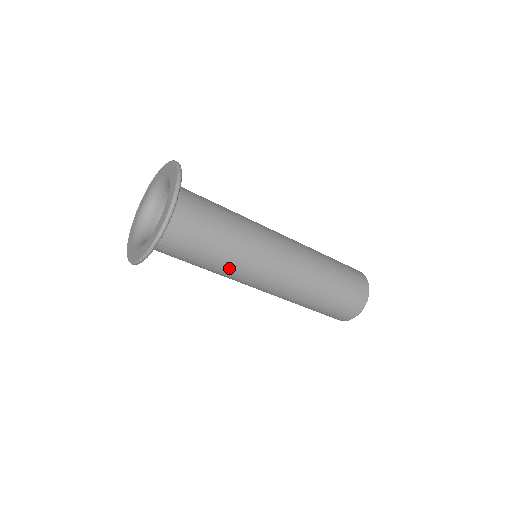
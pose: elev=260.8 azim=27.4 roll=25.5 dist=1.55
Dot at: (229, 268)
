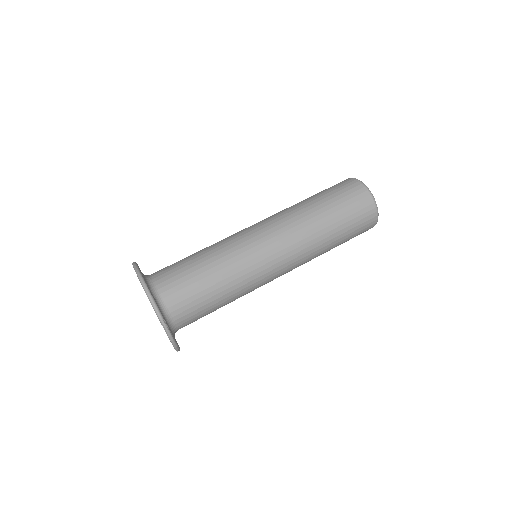
Dot at: occluded
